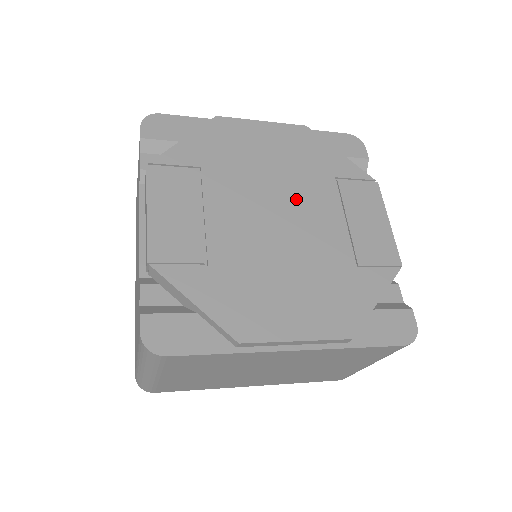
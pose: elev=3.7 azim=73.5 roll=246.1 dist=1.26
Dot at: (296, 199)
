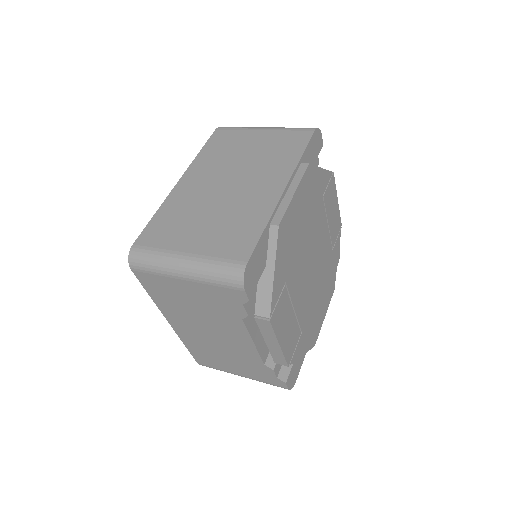
Dot at: (315, 240)
